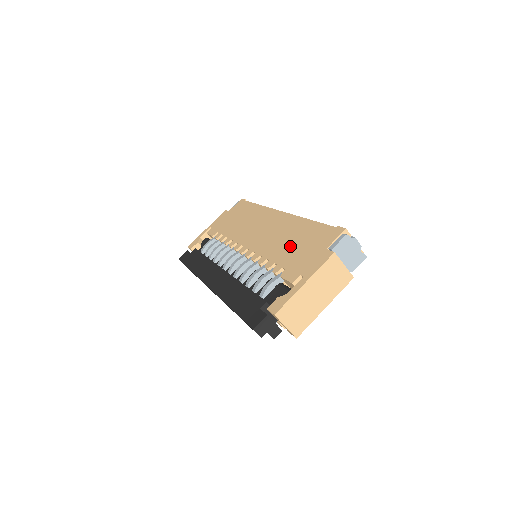
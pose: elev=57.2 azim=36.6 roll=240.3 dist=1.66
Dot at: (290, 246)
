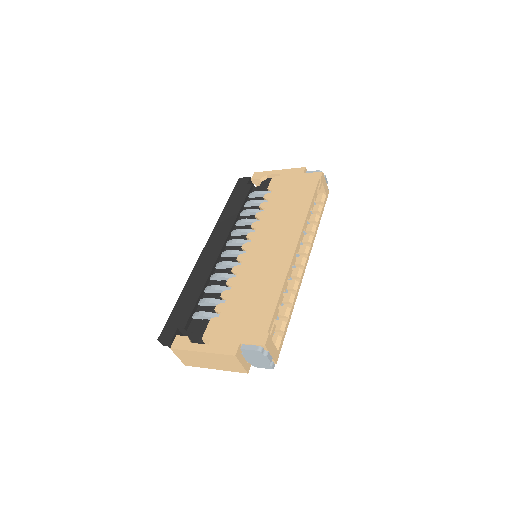
Dot at: (246, 299)
